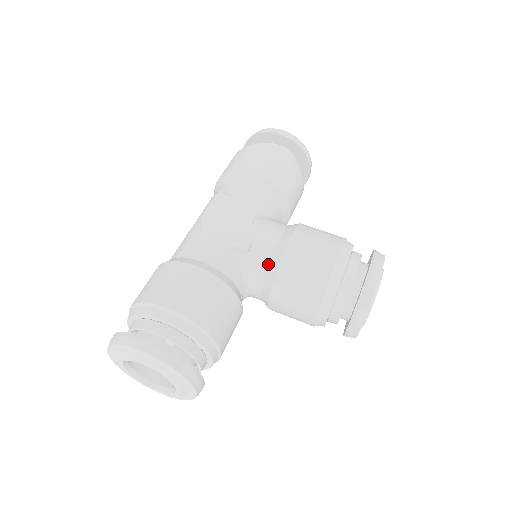
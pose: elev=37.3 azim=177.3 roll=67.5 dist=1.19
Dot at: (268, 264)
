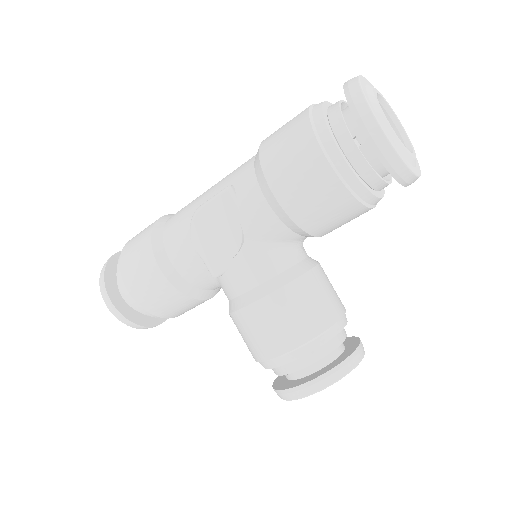
Dot at: (229, 299)
